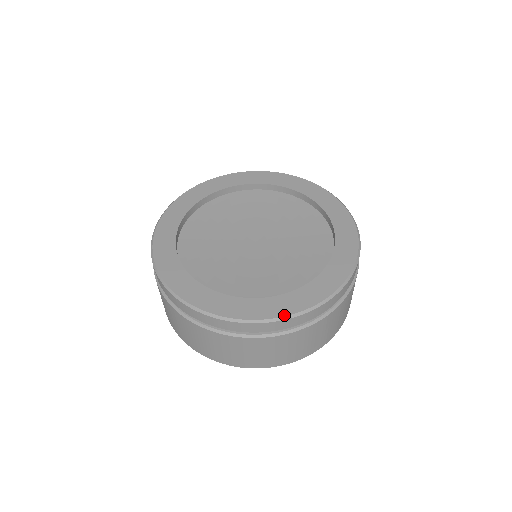
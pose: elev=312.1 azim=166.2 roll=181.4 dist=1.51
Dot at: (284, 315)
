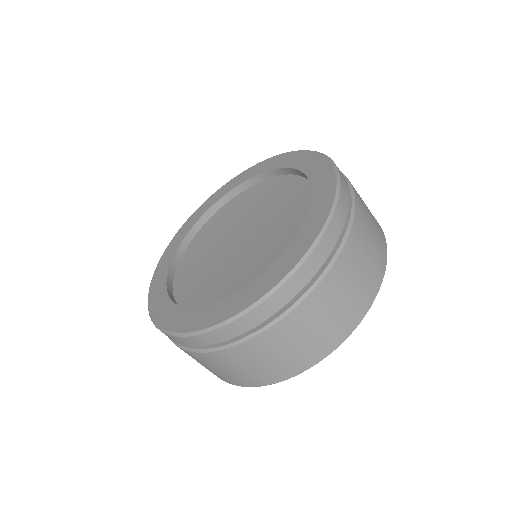
Dot at: (305, 252)
